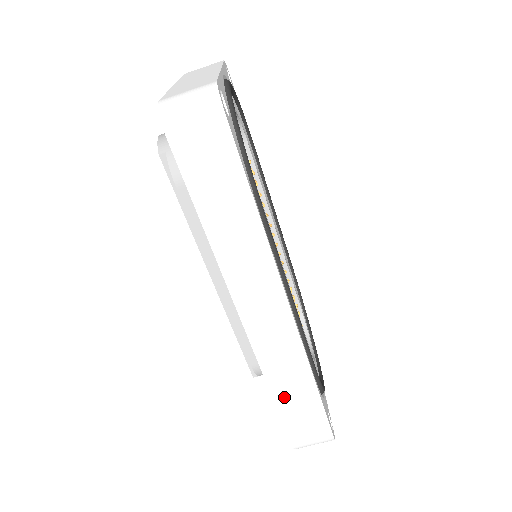
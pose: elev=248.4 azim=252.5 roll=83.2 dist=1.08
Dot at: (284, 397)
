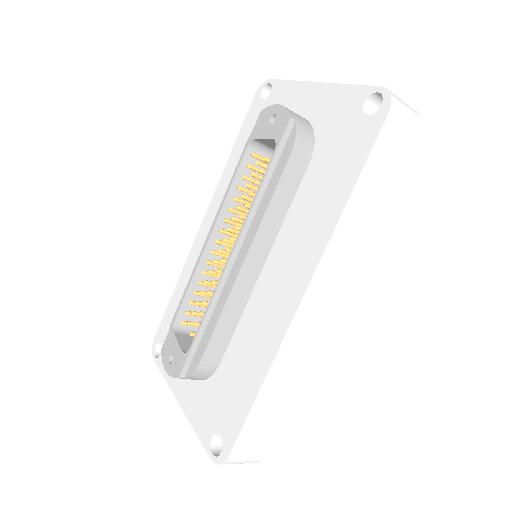
Dot at: (267, 393)
